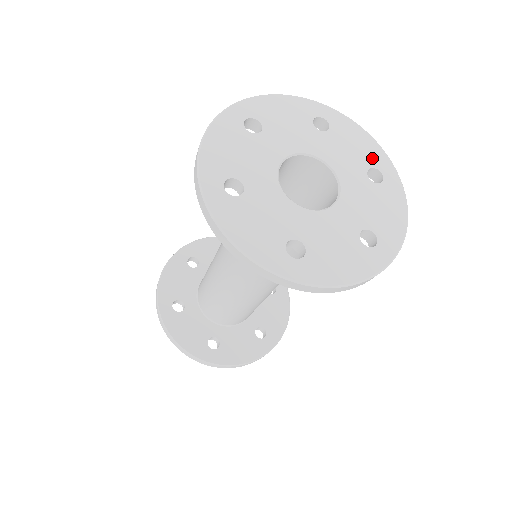
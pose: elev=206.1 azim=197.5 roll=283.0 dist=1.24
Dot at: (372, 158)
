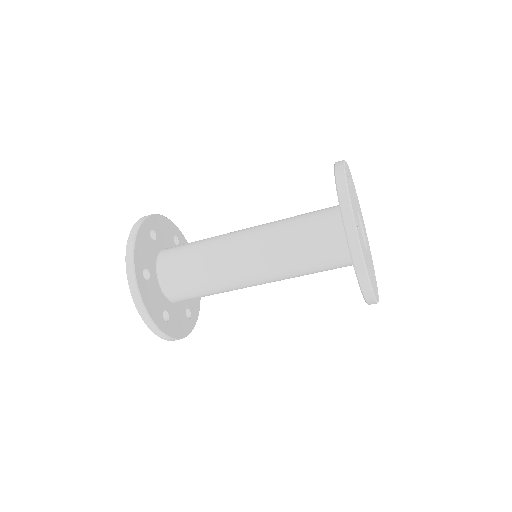
Dot at: (374, 273)
